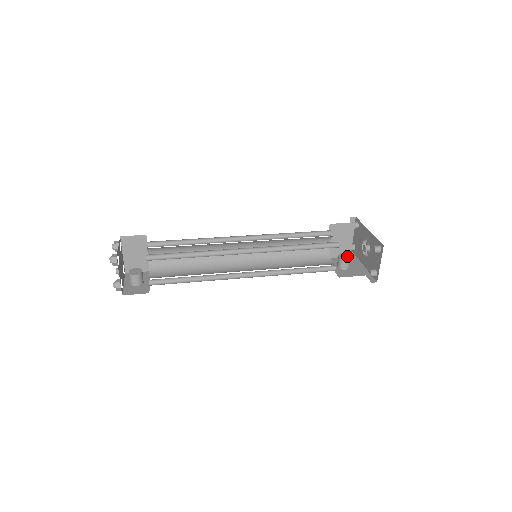
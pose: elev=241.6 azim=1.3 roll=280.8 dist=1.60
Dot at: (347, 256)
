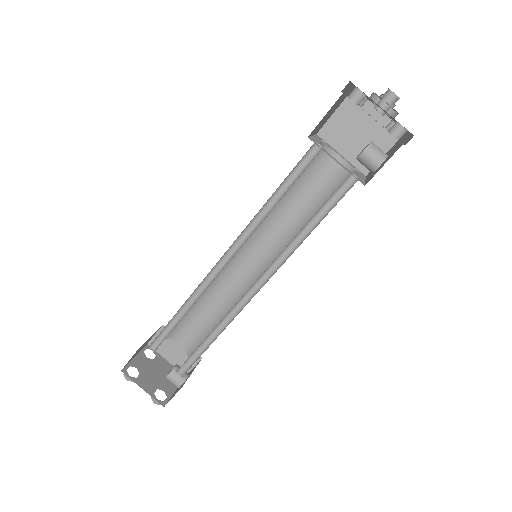
Dot at: (365, 147)
